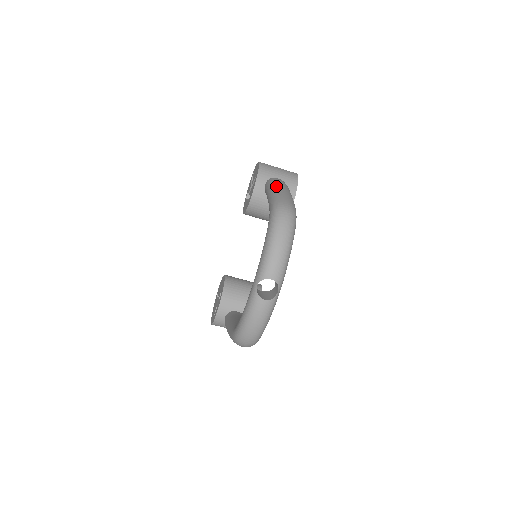
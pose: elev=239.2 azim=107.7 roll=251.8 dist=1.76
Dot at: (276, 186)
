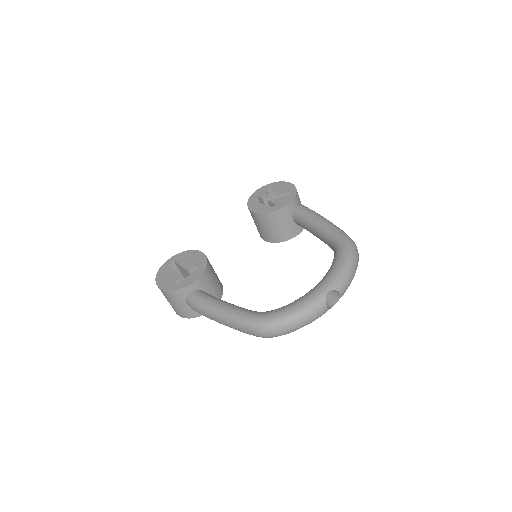
Dot at: (325, 218)
